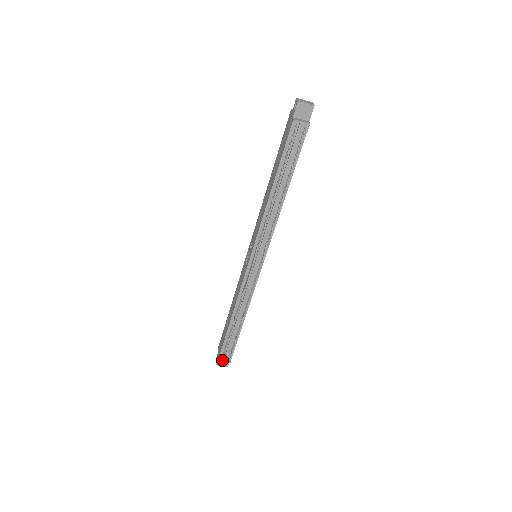
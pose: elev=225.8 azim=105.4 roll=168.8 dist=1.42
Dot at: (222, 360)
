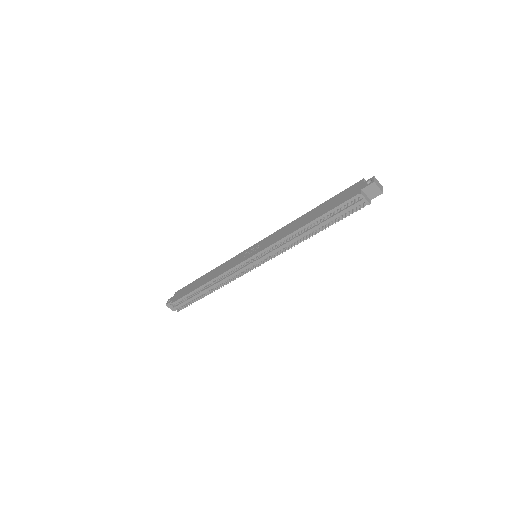
Dot at: (174, 306)
